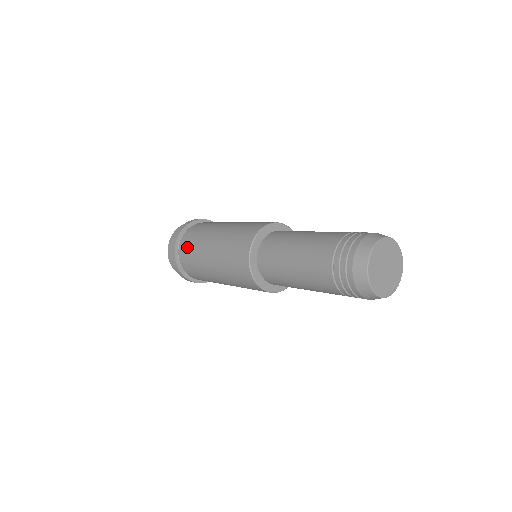
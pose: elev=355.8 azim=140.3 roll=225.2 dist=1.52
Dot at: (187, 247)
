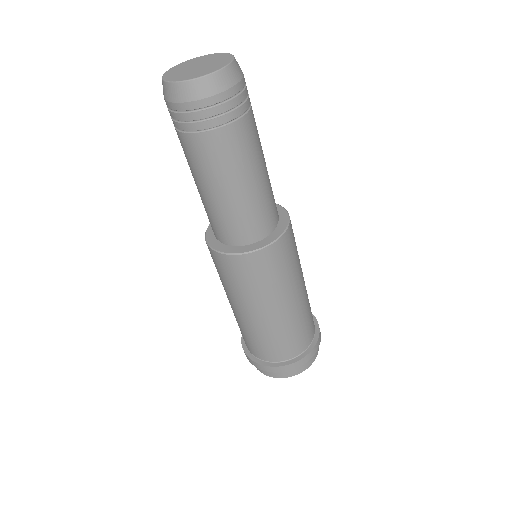
Dot at: occluded
